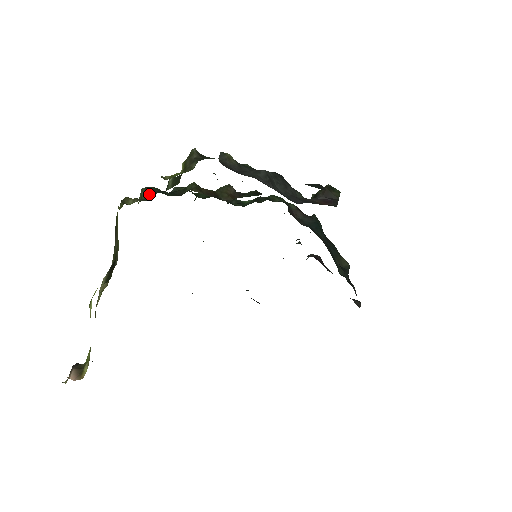
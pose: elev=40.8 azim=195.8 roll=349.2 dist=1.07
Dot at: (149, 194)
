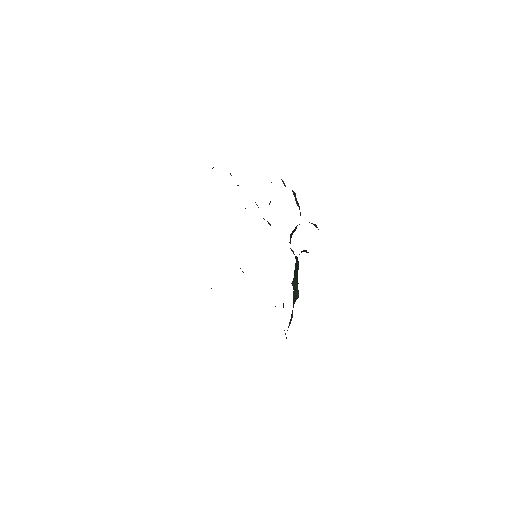
Dot at: occluded
